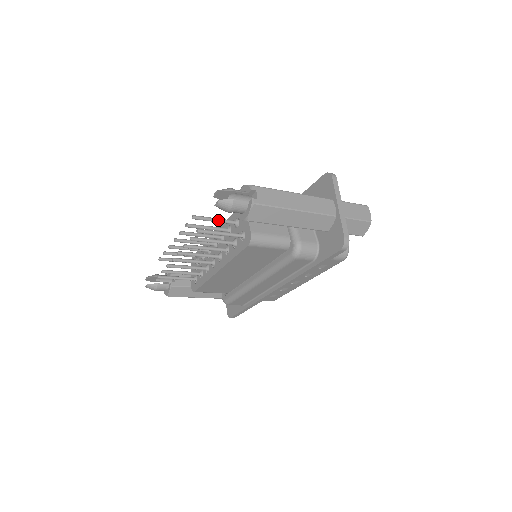
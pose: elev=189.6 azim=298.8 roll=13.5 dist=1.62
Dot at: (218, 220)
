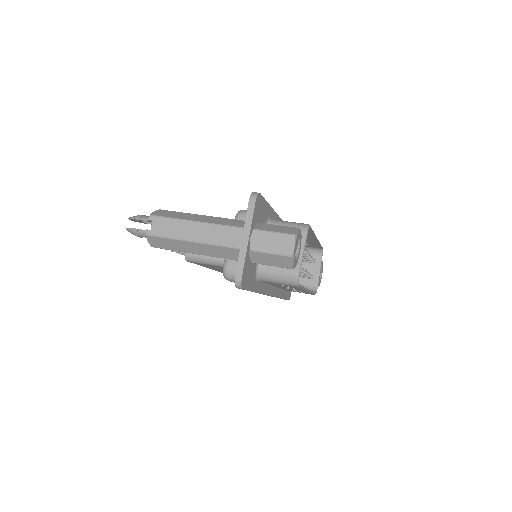
Dot at: occluded
